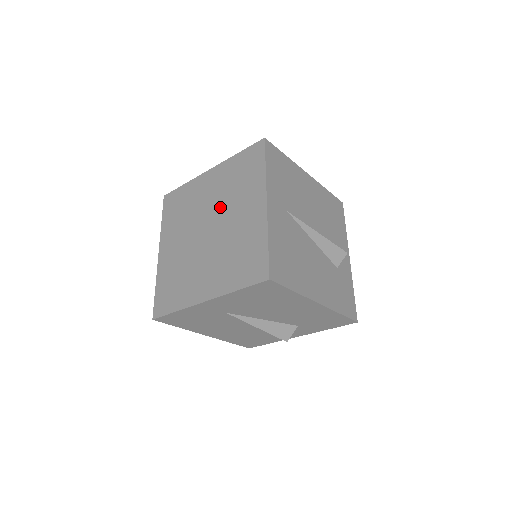
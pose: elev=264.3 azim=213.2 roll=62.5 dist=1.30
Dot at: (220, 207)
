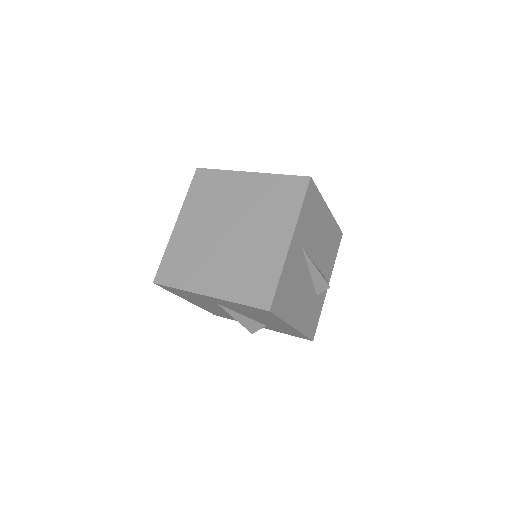
Dot at: (248, 217)
